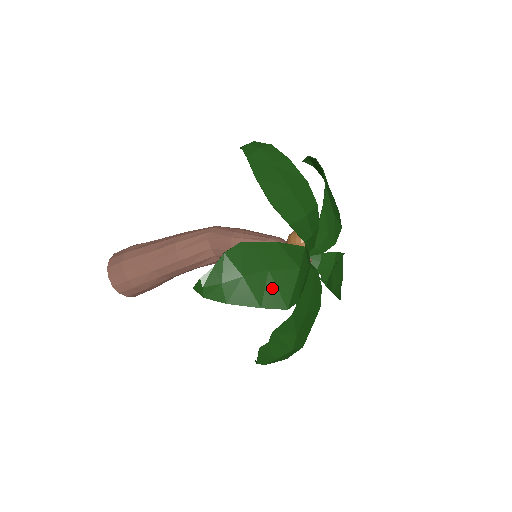
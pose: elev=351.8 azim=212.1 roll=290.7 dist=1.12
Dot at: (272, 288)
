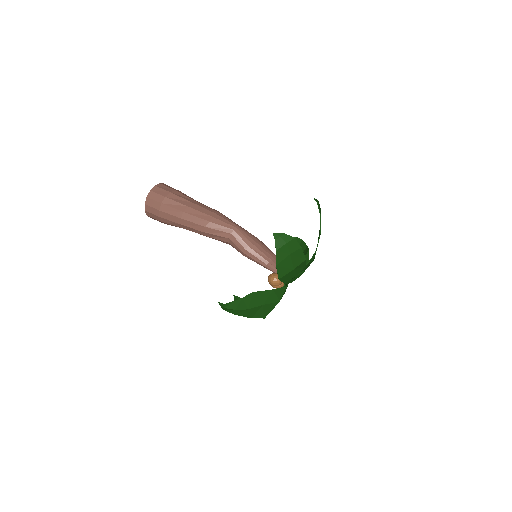
Dot at: (261, 311)
